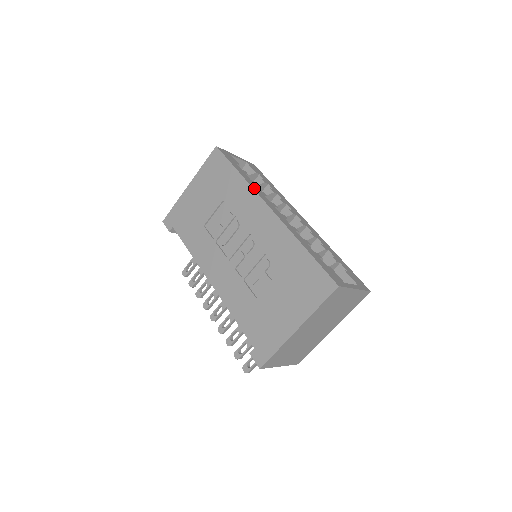
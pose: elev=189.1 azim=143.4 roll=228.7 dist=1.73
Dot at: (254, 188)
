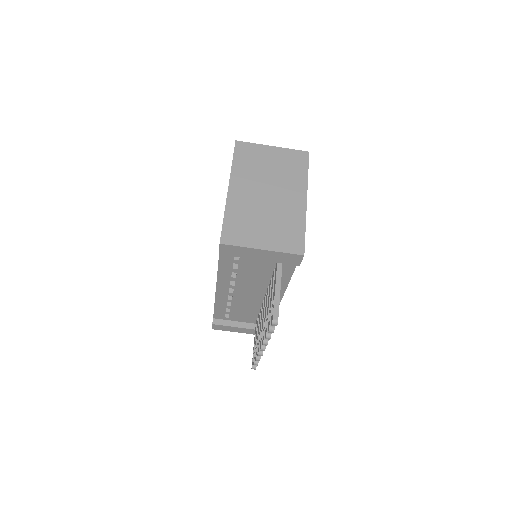
Dot at: occluded
